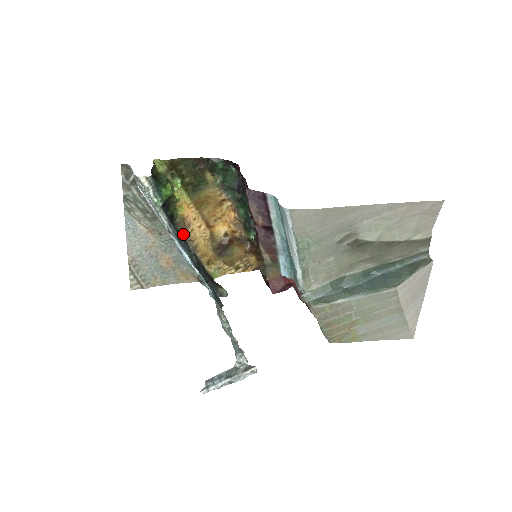
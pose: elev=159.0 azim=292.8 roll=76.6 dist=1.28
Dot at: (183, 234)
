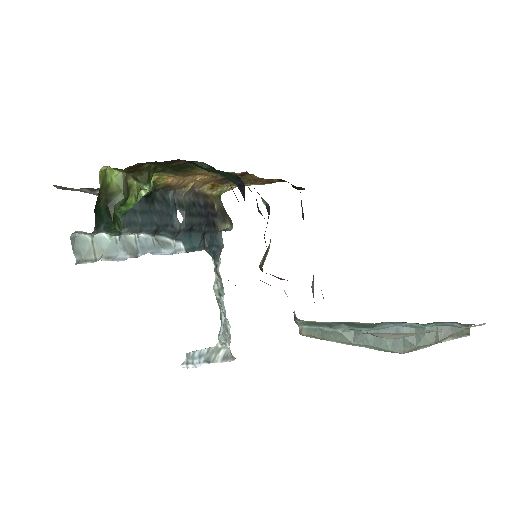
Dot at: (170, 189)
